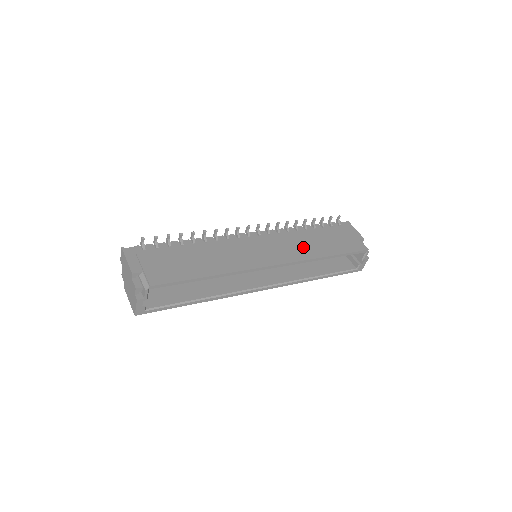
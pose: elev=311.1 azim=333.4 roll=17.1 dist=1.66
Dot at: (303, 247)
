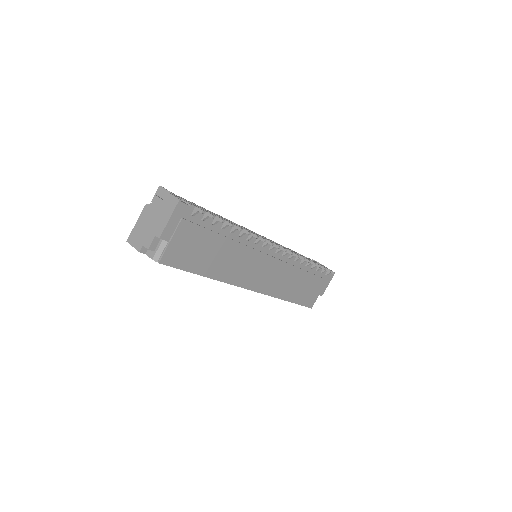
Dot at: (285, 283)
